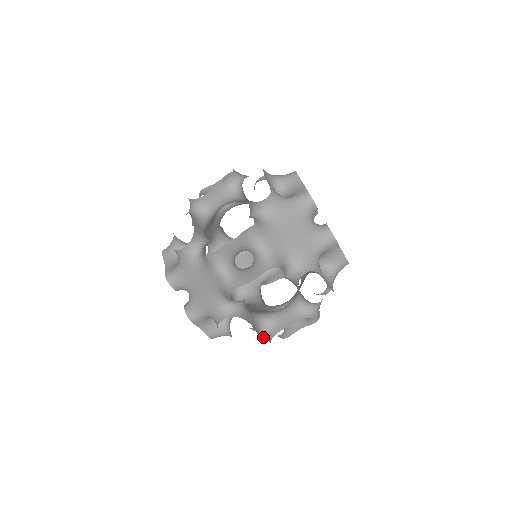
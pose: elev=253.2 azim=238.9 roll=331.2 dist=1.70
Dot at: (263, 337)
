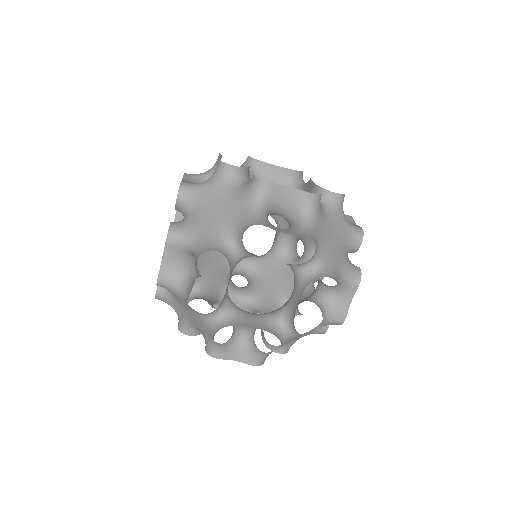
Dot at: occluded
